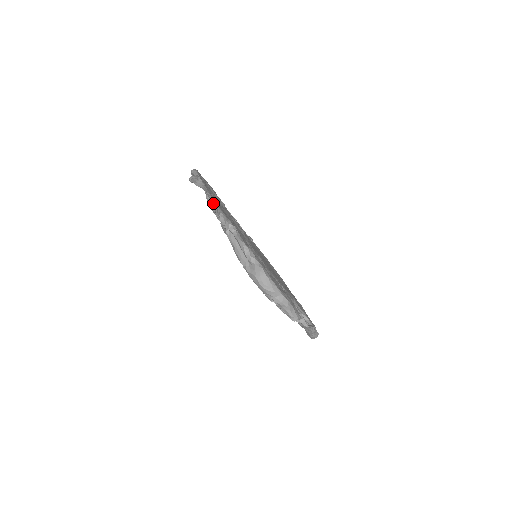
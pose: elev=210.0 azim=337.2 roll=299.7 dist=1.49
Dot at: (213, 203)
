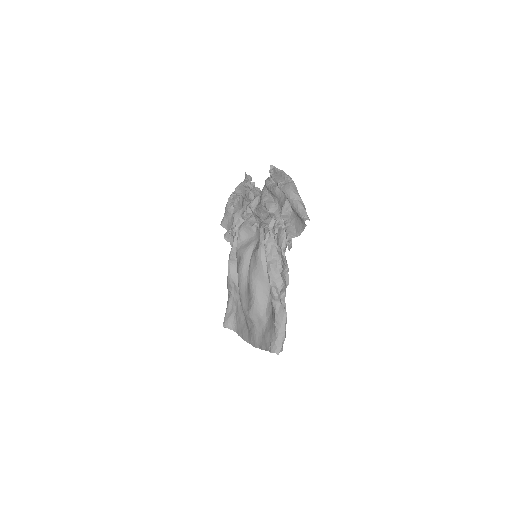
Dot at: (238, 217)
